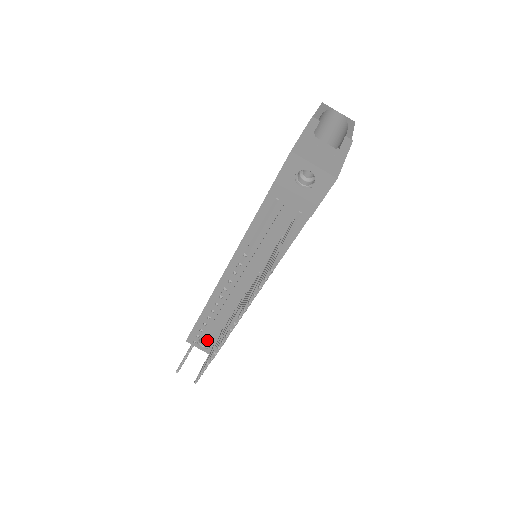
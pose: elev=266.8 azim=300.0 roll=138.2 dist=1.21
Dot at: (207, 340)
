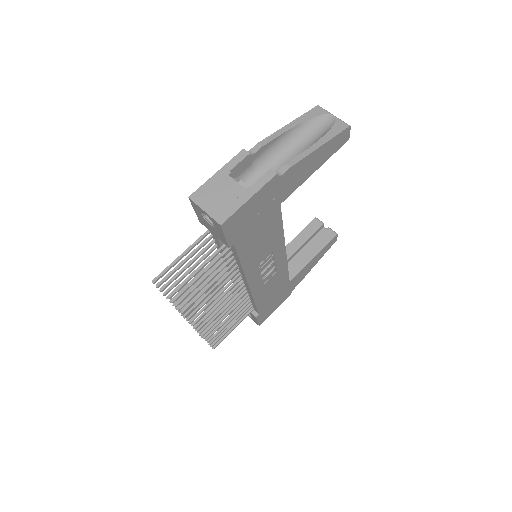
Dot at: occluded
